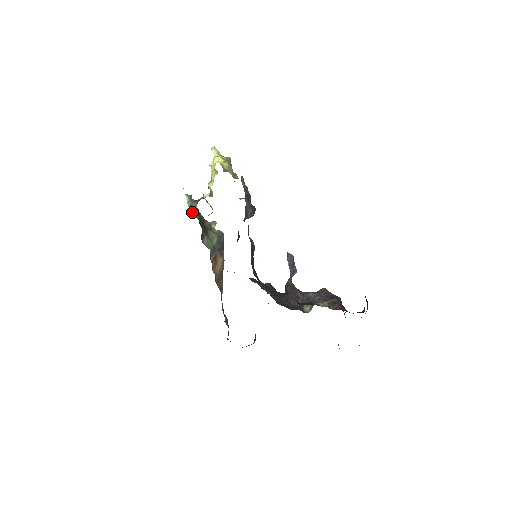
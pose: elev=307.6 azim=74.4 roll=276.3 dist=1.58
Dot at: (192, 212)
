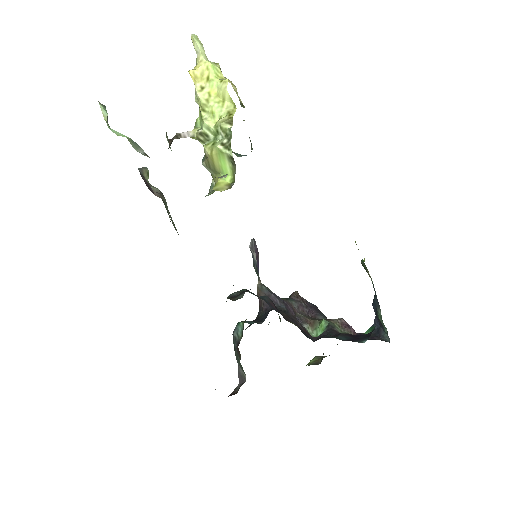
Dot at: occluded
